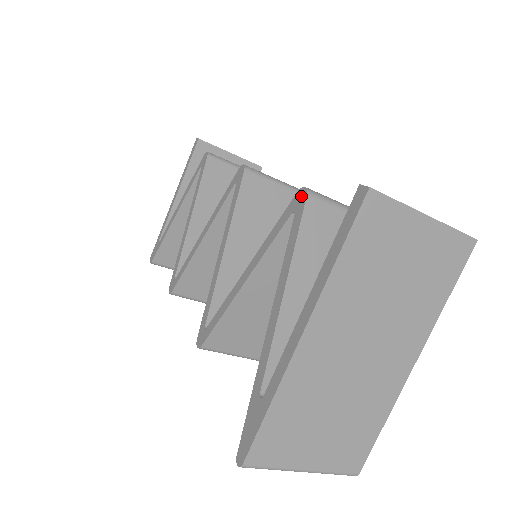
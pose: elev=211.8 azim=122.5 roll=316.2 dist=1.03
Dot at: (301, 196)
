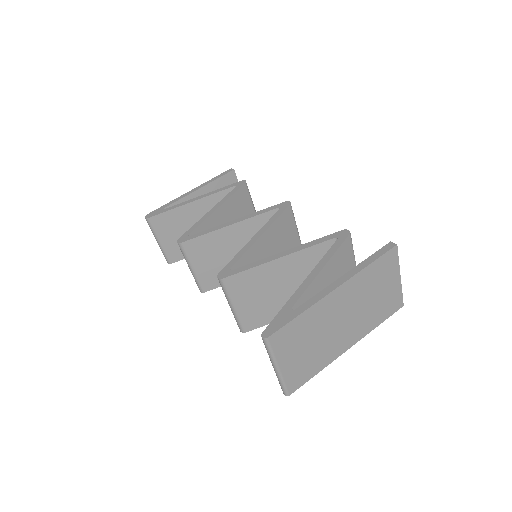
Dot at: (345, 233)
